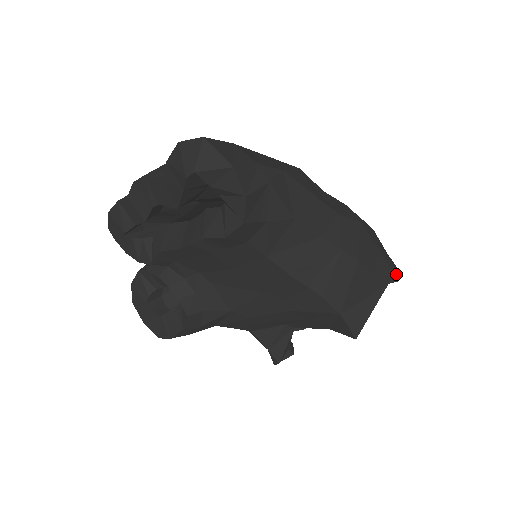
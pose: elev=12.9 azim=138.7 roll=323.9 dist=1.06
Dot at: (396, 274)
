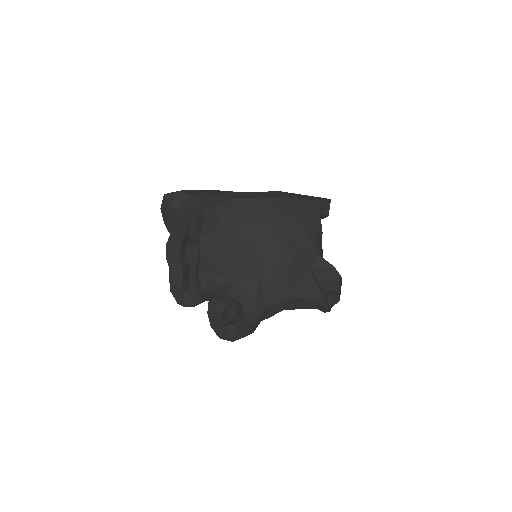
Dot at: (323, 198)
